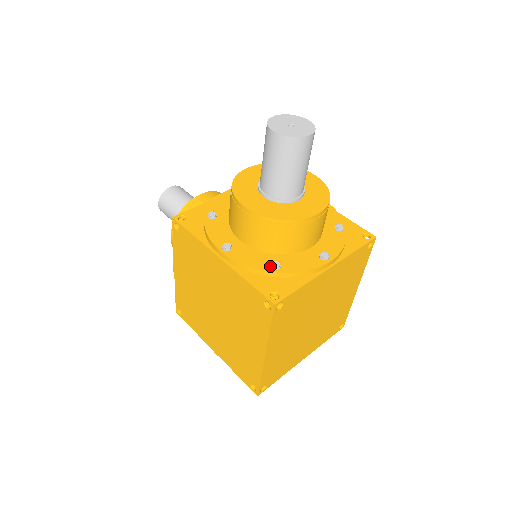
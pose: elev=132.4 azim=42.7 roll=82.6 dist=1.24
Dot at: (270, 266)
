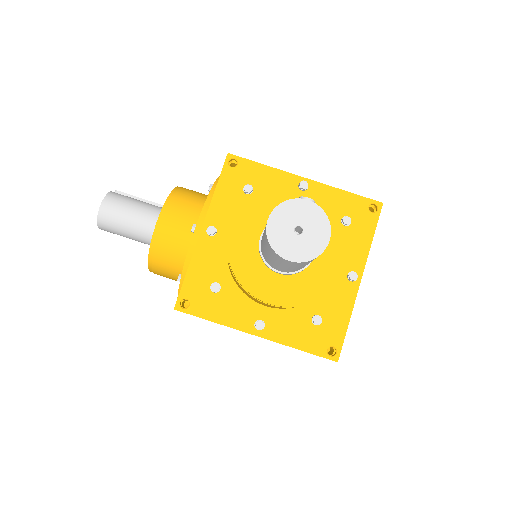
Dot at: (312, 323)
